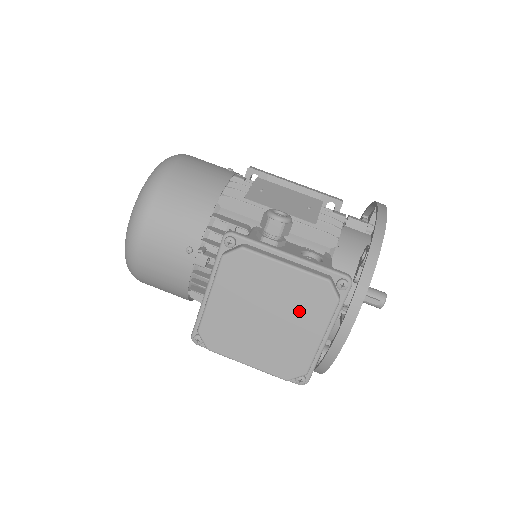
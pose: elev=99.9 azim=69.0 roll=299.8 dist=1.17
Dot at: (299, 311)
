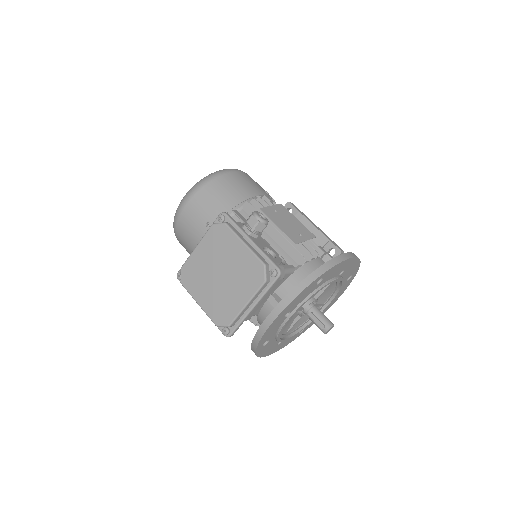
Dot at: (240, 279)
